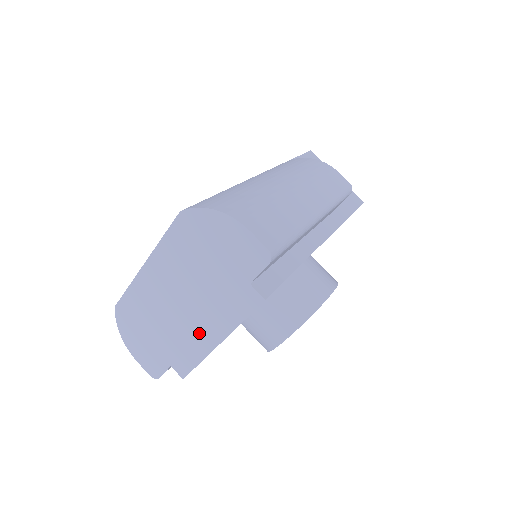
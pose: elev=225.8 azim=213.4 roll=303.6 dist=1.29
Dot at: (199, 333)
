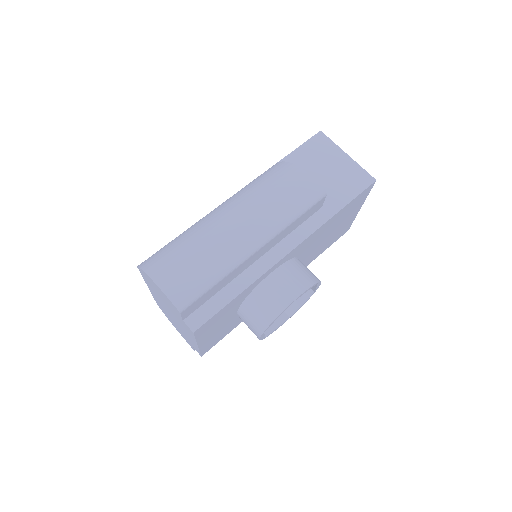
Dot at: (188, 336)
